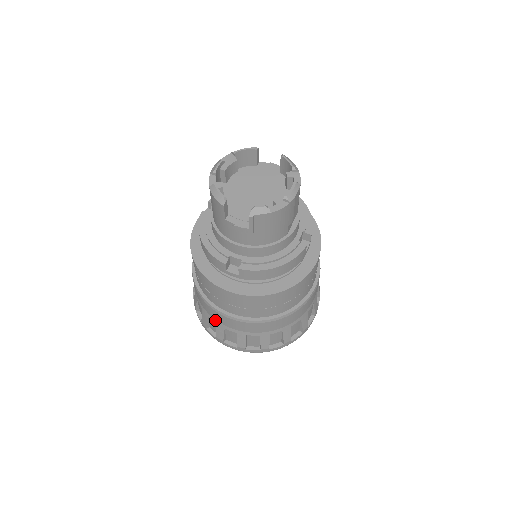
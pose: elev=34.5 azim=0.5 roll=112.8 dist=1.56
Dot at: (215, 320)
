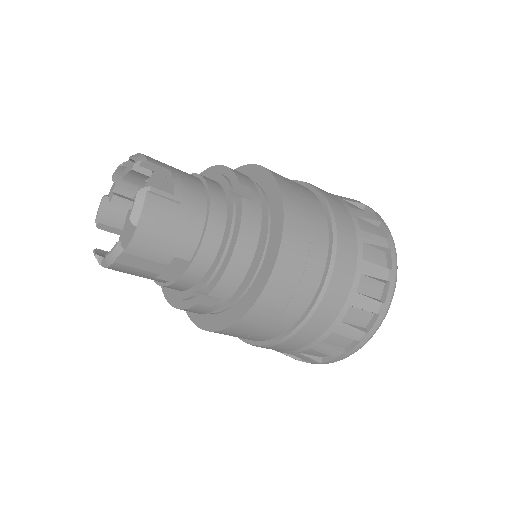
Dot at: occluded
